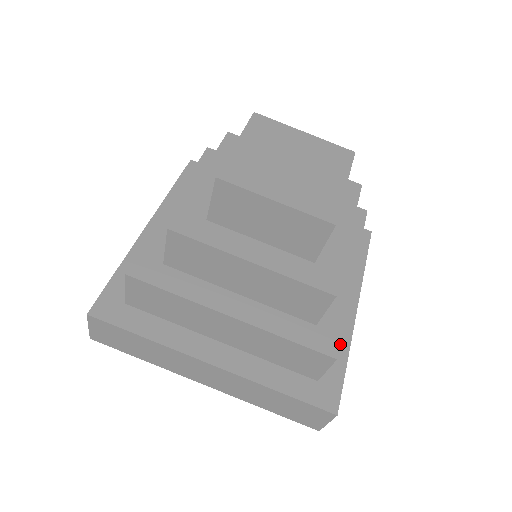
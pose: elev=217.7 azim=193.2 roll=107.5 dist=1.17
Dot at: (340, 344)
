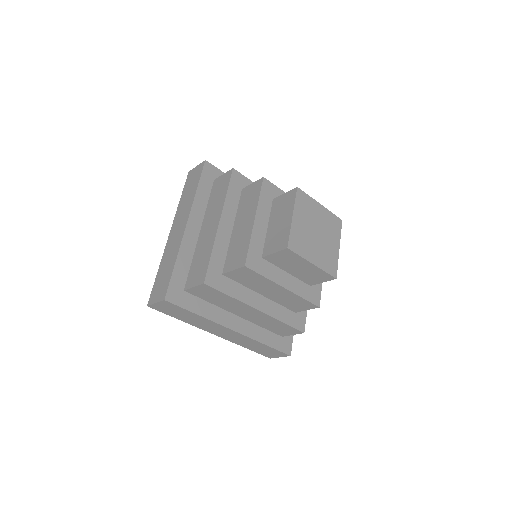
Dot at: occluded
